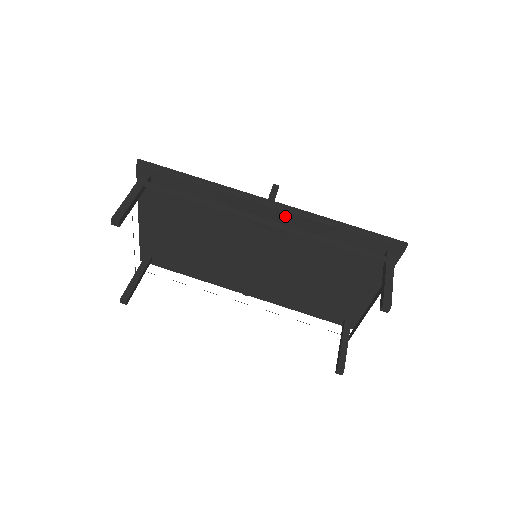
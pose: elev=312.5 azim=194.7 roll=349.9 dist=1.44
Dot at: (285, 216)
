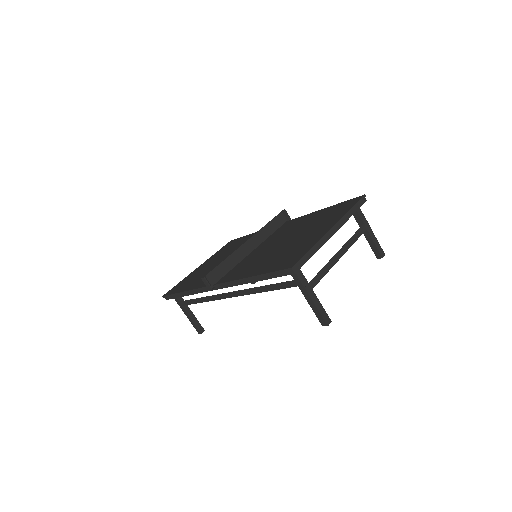
Dot at: occluded
